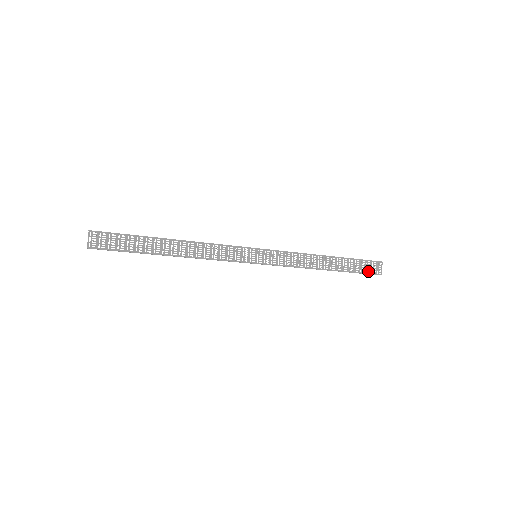
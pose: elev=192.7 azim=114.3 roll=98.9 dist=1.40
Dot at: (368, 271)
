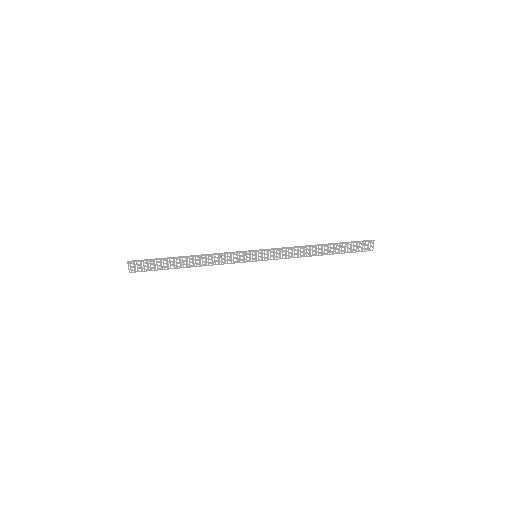
Dot at: (359, 250)
